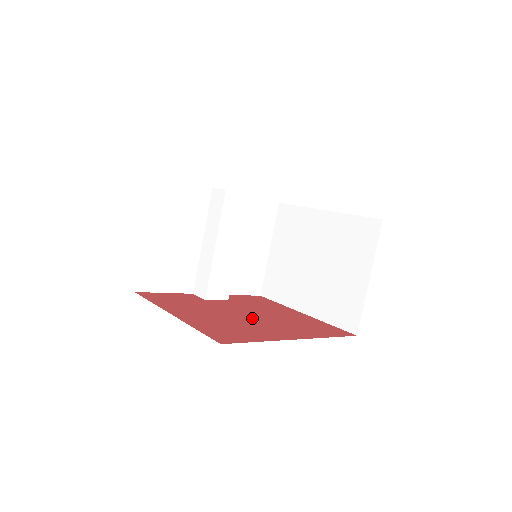
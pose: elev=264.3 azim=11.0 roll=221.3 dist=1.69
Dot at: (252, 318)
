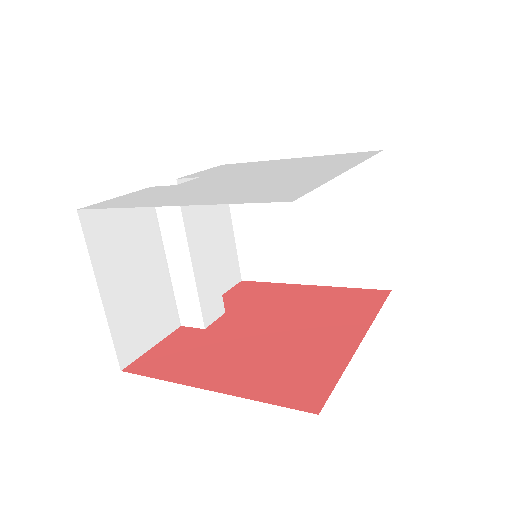
Dot at: (283, 331)
